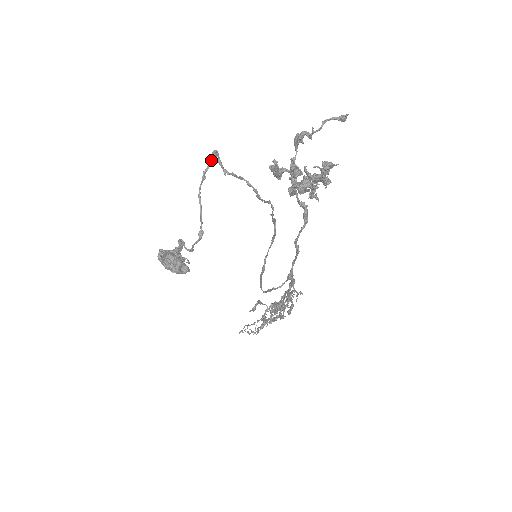
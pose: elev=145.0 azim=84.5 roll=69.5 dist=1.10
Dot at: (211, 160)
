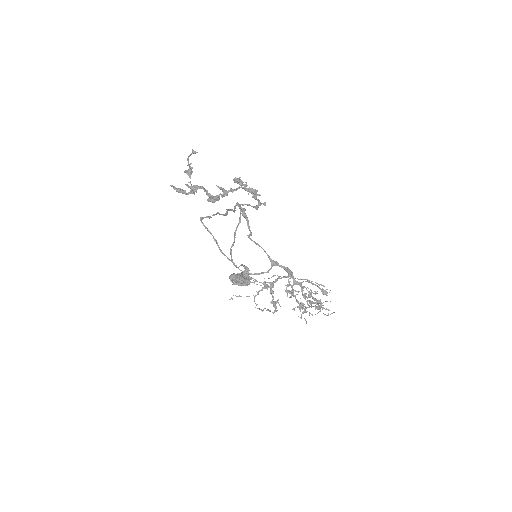
Dot at: (240, 210)
